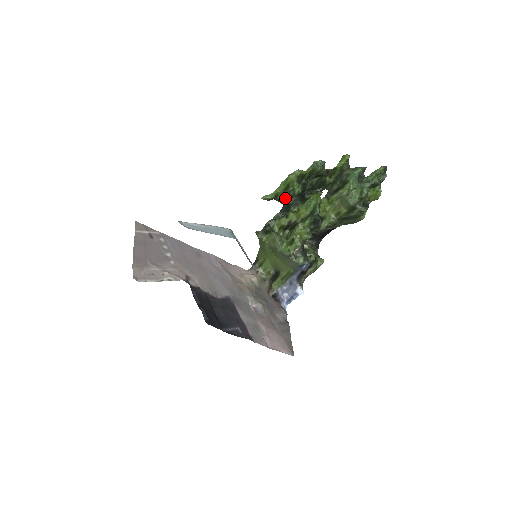
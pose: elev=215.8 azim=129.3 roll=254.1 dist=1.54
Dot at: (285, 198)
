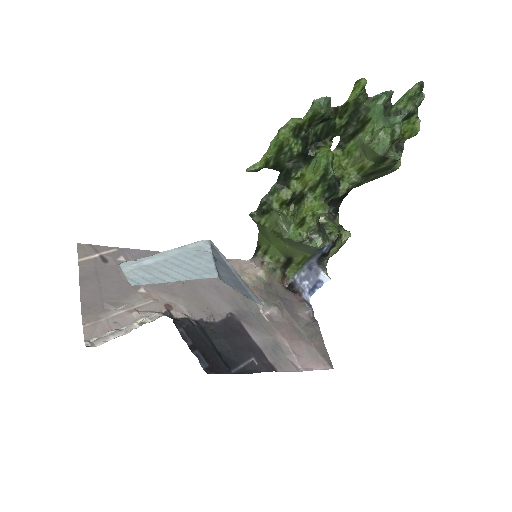
Dot at: (280, 163)
